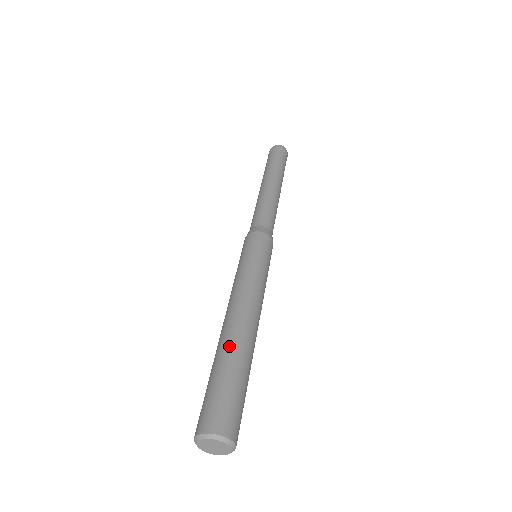
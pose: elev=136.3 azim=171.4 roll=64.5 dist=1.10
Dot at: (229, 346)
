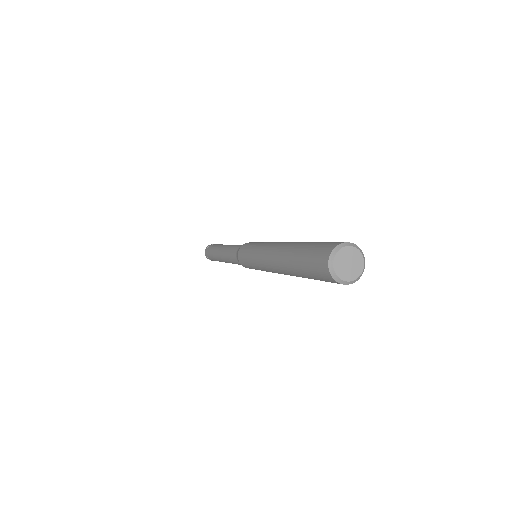
Dot at: (295, 245)
